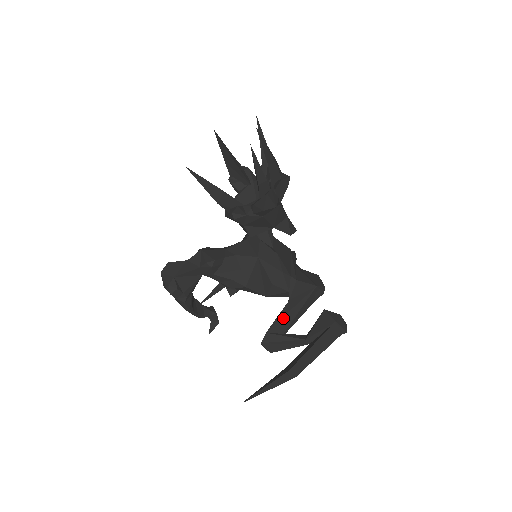
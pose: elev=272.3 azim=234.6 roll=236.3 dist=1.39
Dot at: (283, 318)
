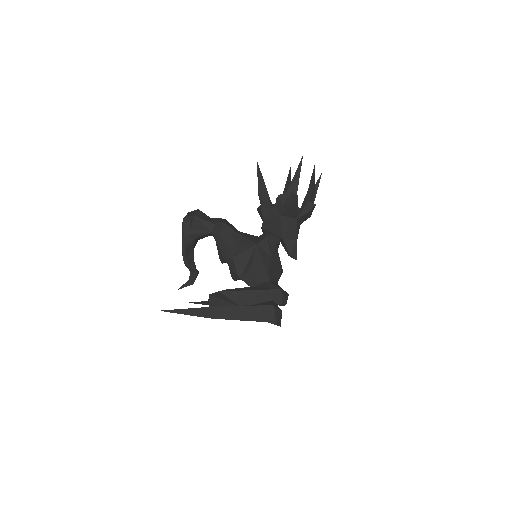
Dot at: (239, 291)
